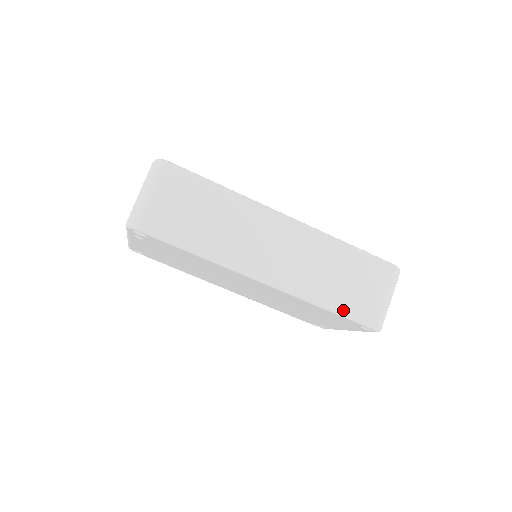
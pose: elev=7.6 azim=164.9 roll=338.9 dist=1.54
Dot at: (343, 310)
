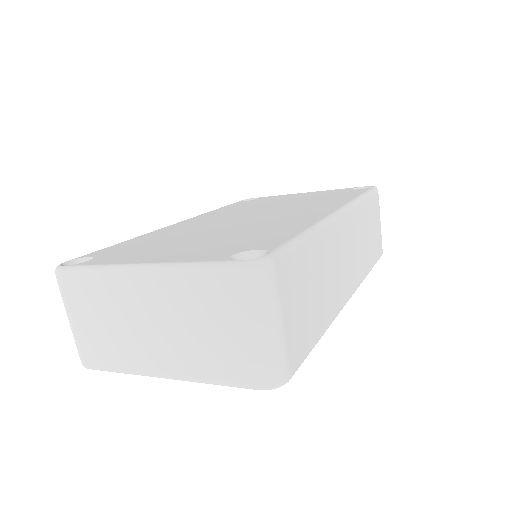
Dot at: (374, 262)
